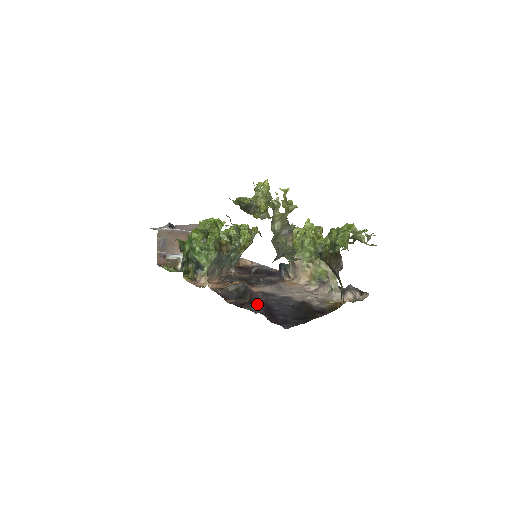
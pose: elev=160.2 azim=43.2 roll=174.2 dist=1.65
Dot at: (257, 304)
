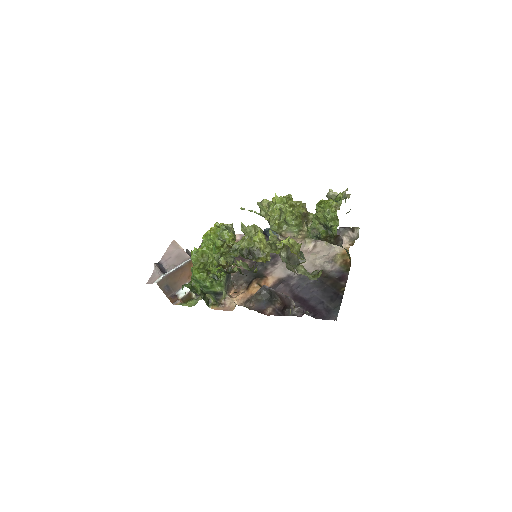
Dot at: (294, 306)
